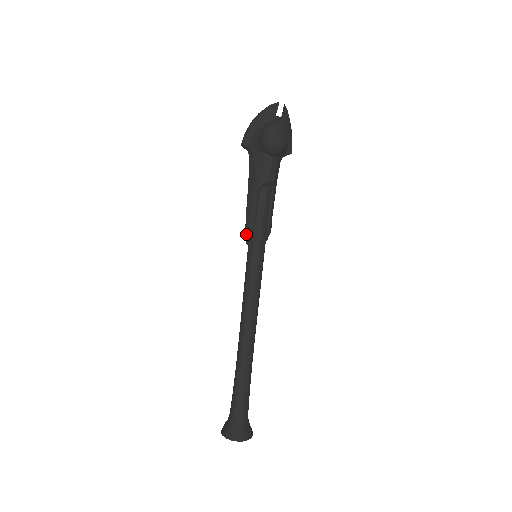
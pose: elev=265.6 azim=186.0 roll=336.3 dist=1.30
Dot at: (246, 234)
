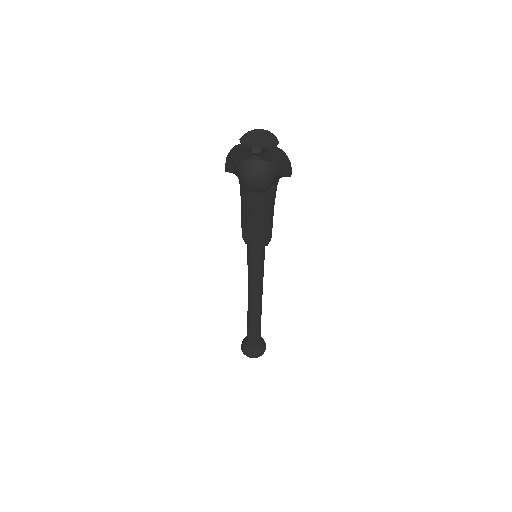
Dot at: occluded
